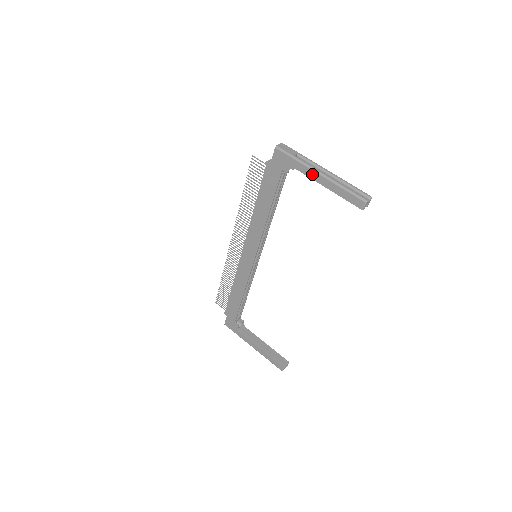
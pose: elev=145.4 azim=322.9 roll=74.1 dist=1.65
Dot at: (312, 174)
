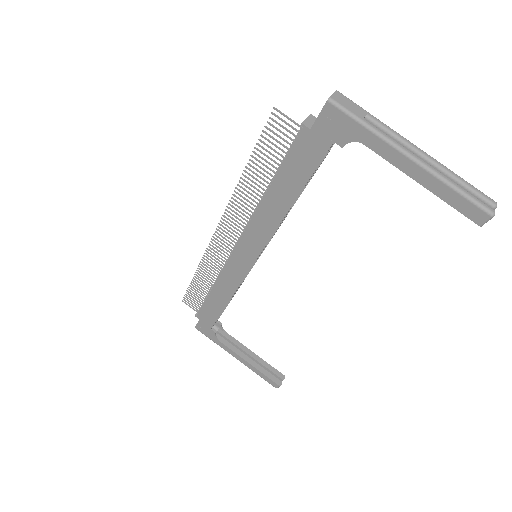
Dot at: (395, 156)
